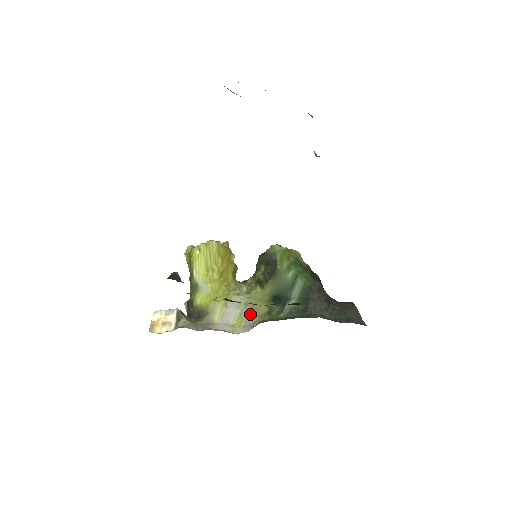
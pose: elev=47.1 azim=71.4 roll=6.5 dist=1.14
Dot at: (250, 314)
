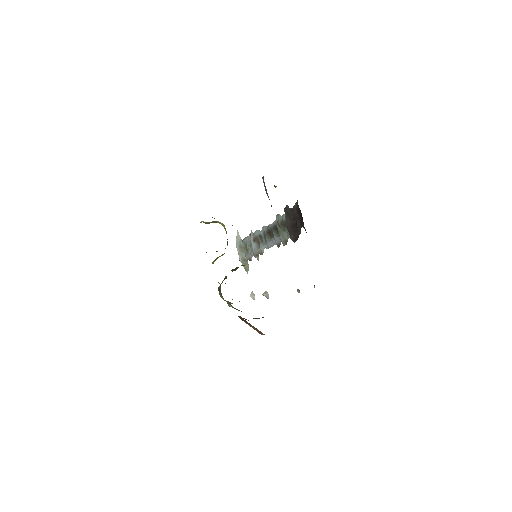
Dot at: occluded
